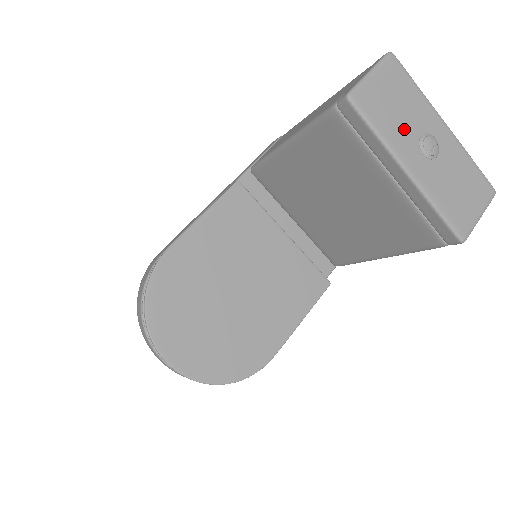
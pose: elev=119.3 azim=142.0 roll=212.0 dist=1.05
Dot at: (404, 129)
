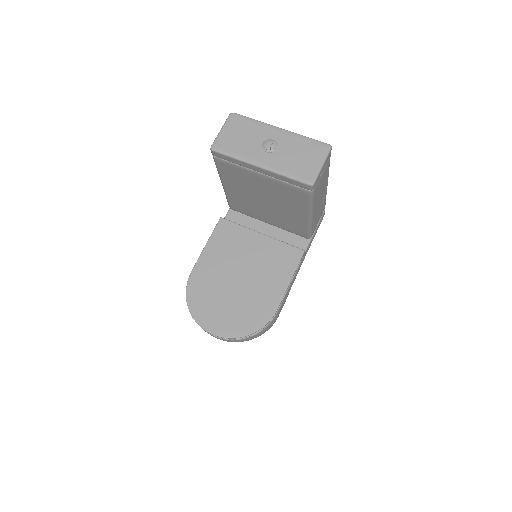
Dot at: (250, 146)
